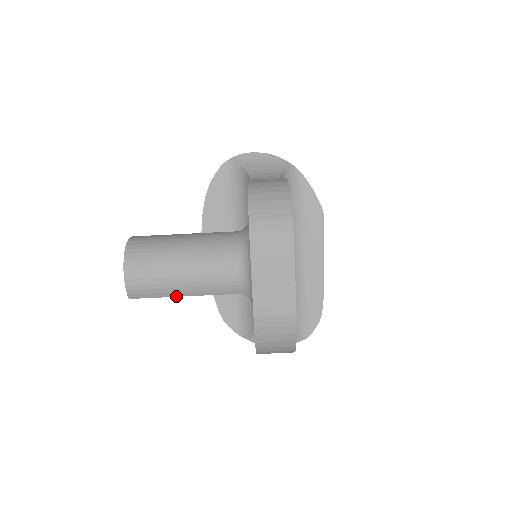
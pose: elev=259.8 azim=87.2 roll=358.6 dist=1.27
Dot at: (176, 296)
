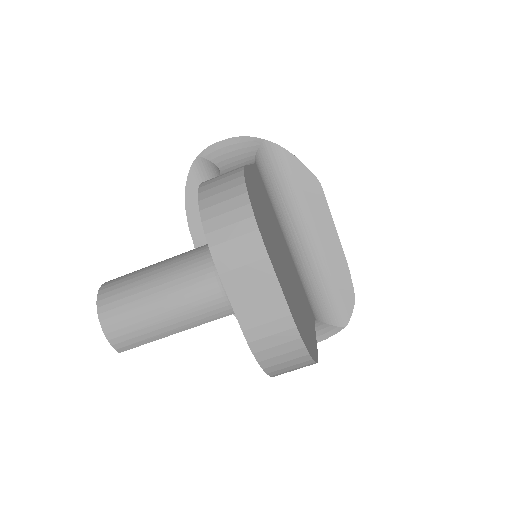
Dot at: (167, 336)
